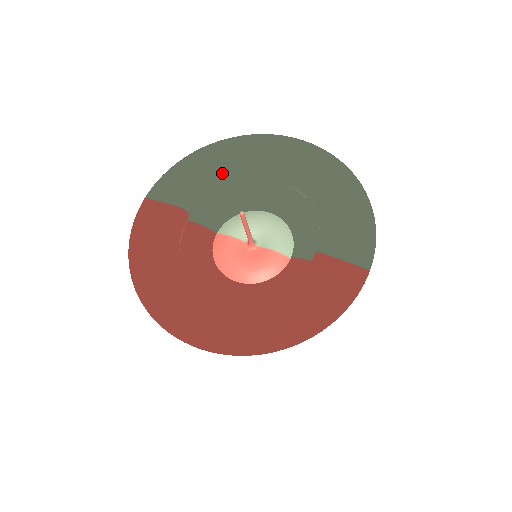
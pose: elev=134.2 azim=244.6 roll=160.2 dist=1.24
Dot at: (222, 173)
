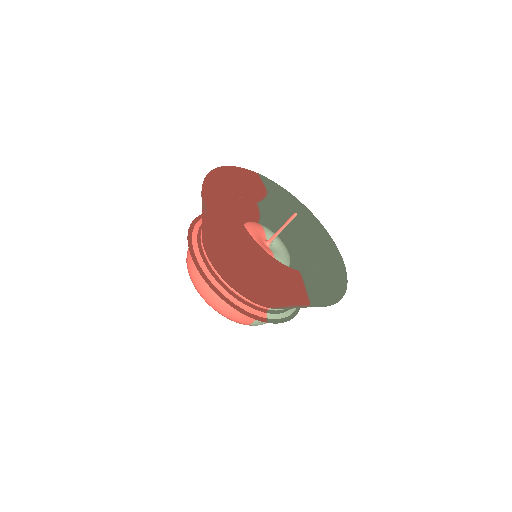
Dot at: (298, 212)
